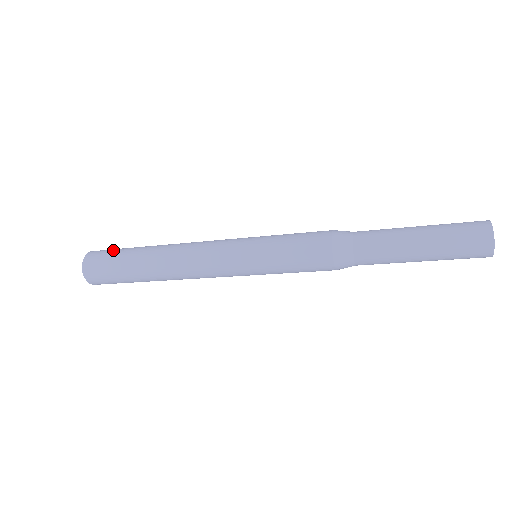
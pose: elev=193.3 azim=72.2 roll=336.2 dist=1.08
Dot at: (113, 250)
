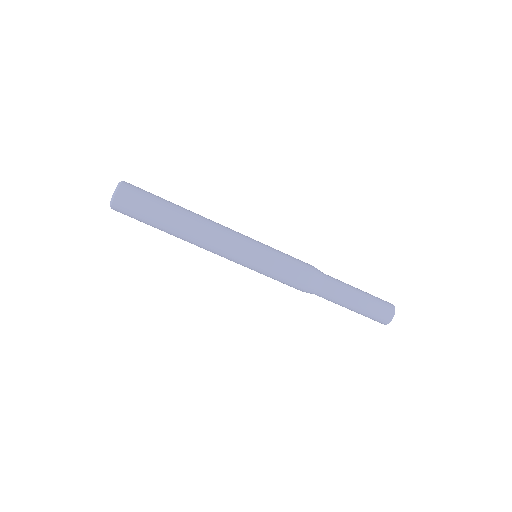
Dot at: (149, 192)
